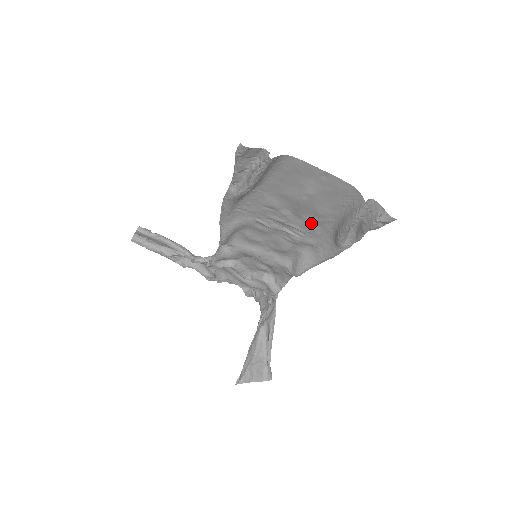
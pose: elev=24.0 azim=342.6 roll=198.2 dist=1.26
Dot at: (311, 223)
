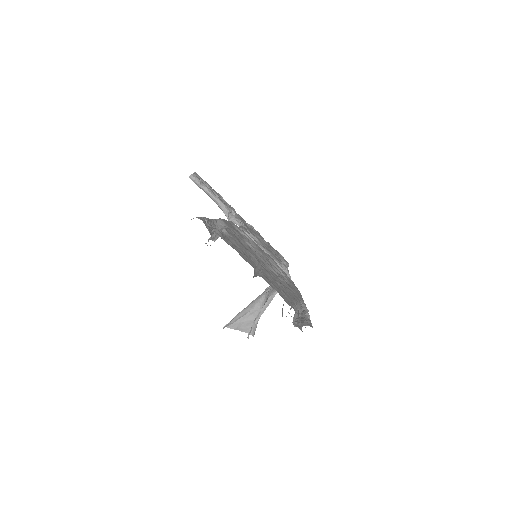
Dot at: occluded
